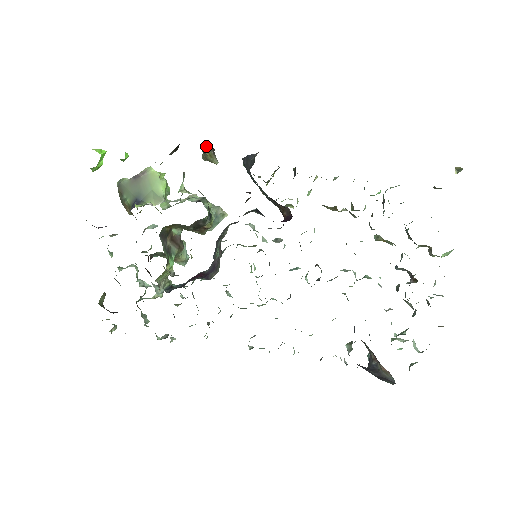
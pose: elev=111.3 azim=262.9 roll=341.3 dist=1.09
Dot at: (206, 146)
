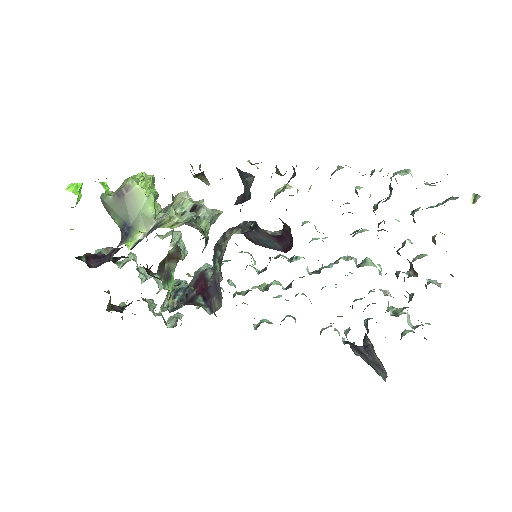
Dot at: (194, 176)
